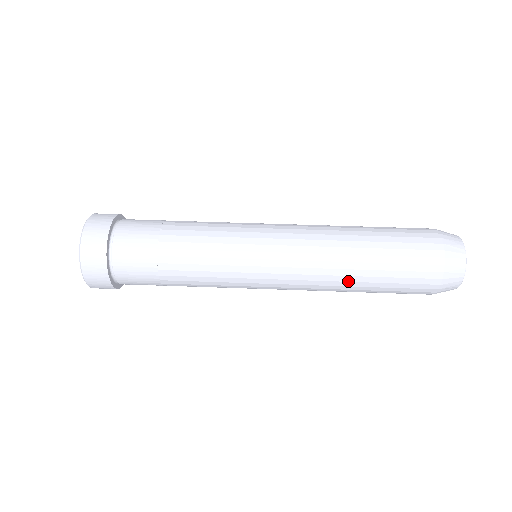
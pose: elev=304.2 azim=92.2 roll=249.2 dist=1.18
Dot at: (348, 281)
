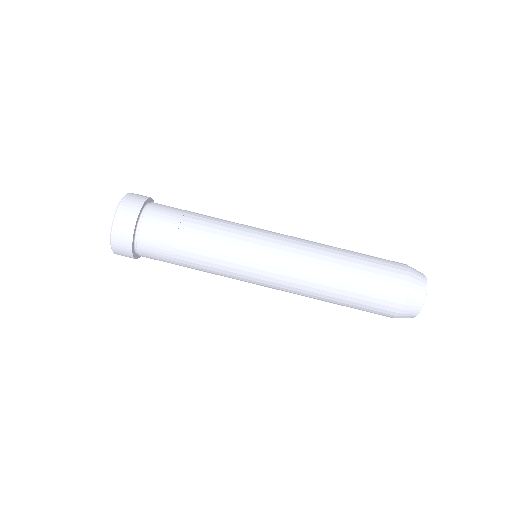
Dot at: occluded
